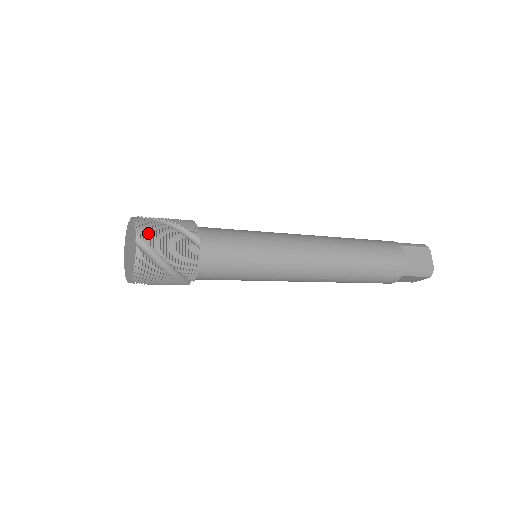
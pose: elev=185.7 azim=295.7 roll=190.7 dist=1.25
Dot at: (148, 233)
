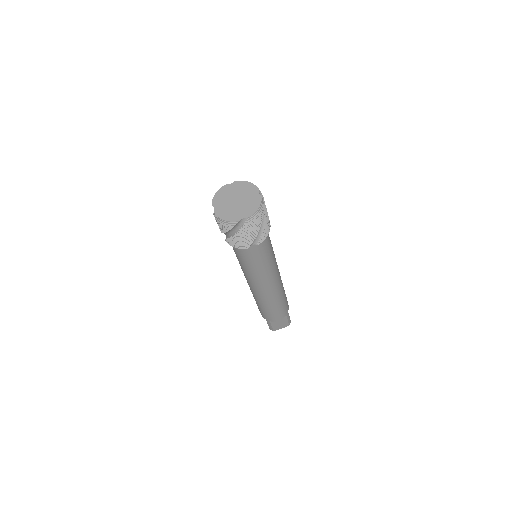
Dot at: occluded
